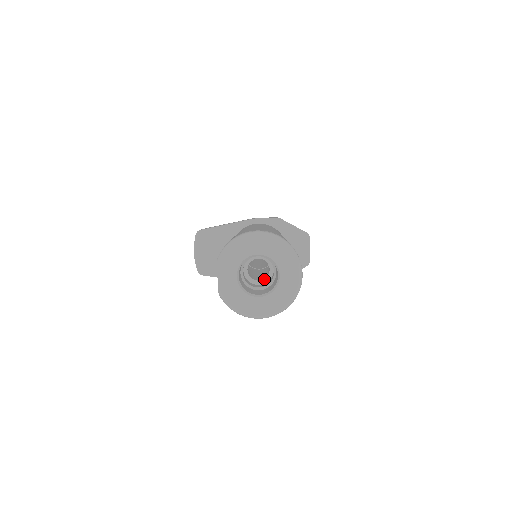
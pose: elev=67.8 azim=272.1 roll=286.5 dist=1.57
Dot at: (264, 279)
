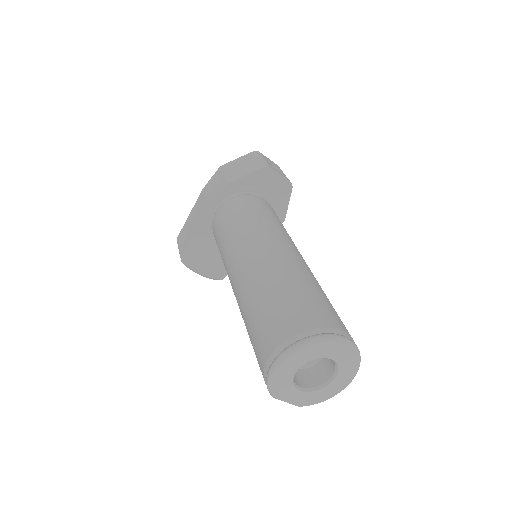
Dot at: occluded
